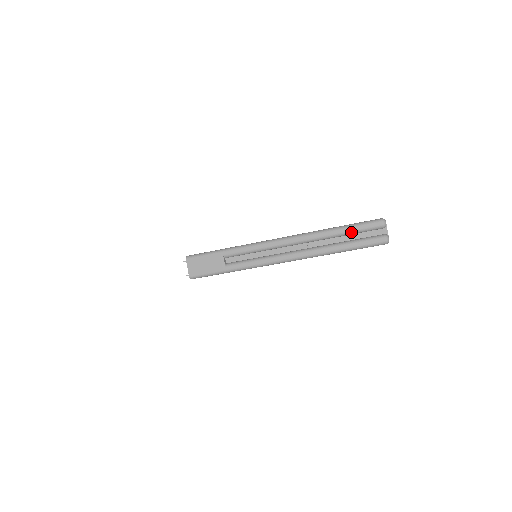
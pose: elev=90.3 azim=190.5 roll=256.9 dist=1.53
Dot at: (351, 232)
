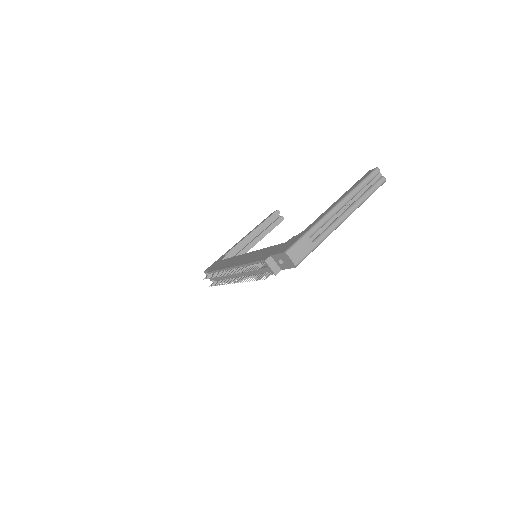
Dot at: (368, 183)
